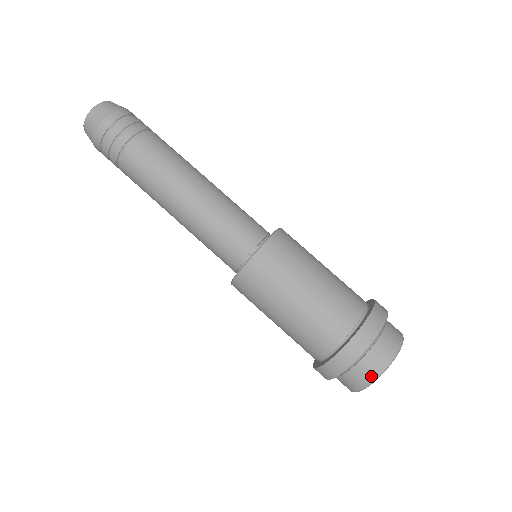
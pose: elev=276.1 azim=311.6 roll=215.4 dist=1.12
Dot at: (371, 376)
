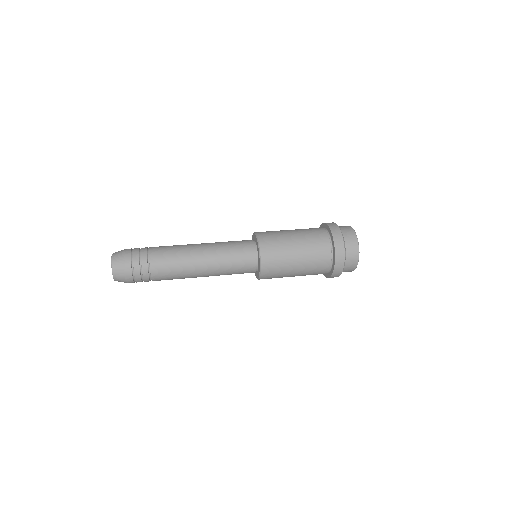
Dot at: (356, 254)
